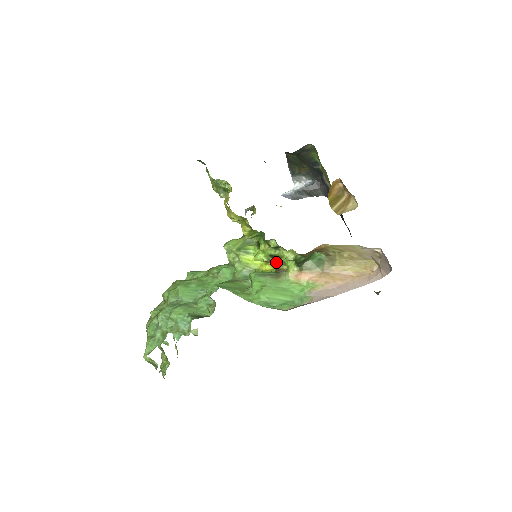
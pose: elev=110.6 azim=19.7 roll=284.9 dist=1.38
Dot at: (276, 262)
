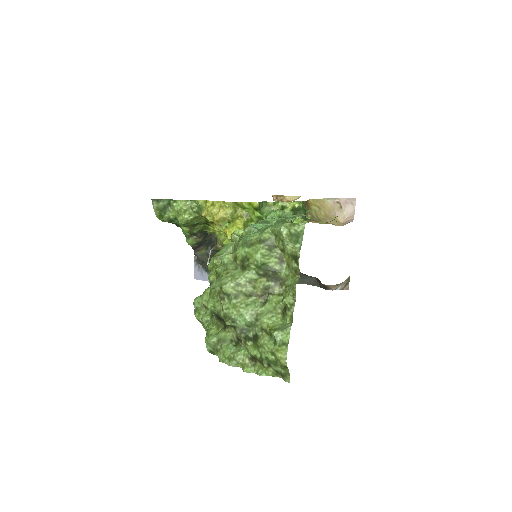
Dot at: occluded
